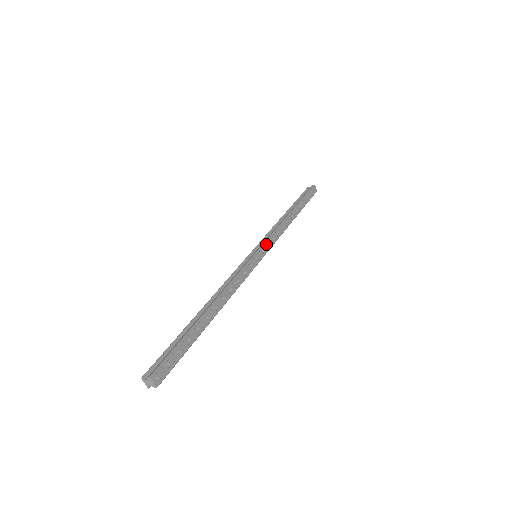
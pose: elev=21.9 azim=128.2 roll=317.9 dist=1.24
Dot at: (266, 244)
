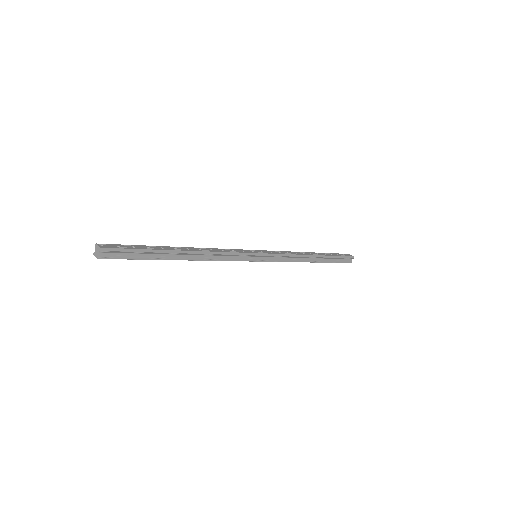
Dot at: (268, 251)
